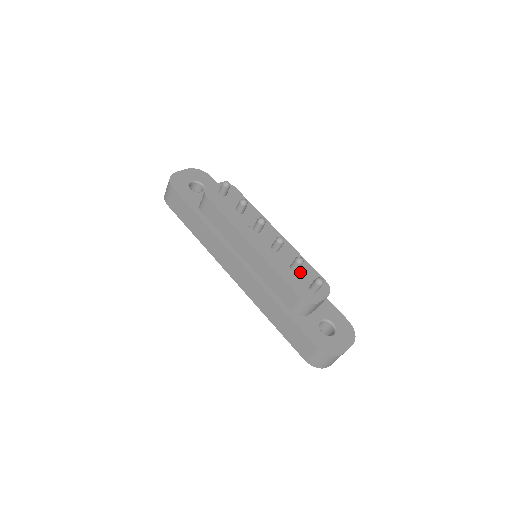
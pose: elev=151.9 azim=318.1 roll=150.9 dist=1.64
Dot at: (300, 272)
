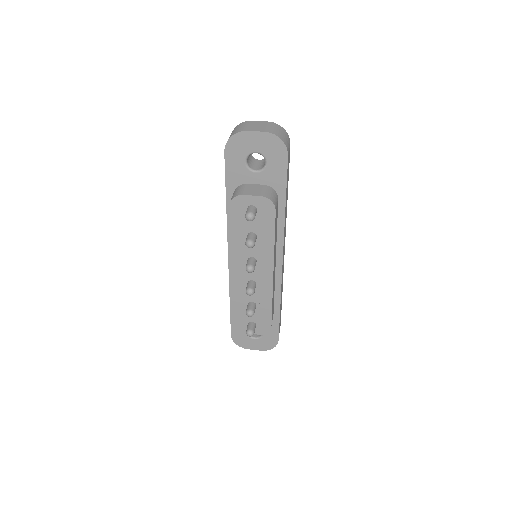
Dot at: occluded
